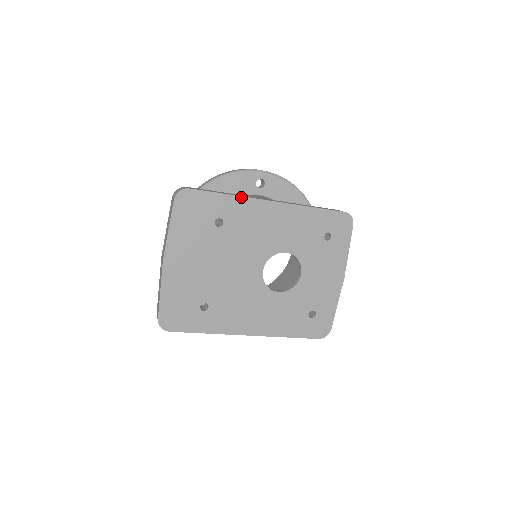
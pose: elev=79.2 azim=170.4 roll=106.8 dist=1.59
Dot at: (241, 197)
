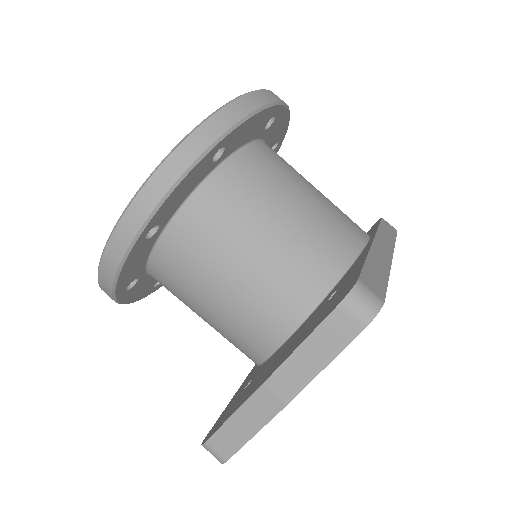
Dot at: (389, 272)
